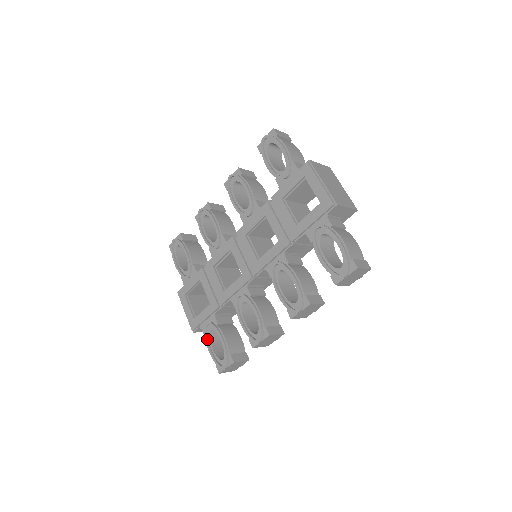
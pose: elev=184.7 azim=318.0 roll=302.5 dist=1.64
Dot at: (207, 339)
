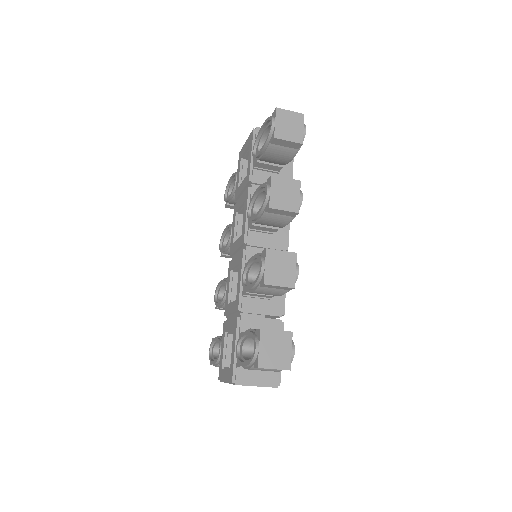
Dot at: (241, 361)
